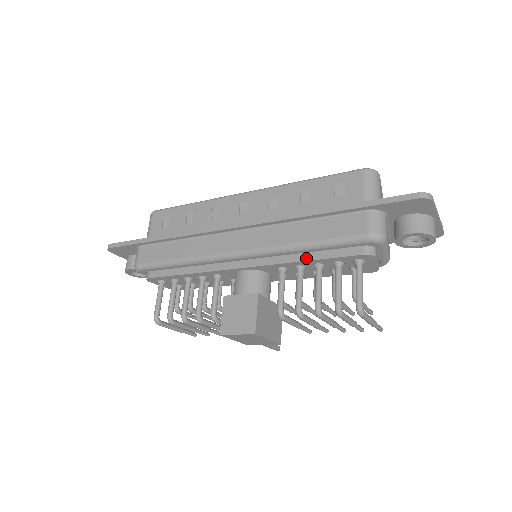
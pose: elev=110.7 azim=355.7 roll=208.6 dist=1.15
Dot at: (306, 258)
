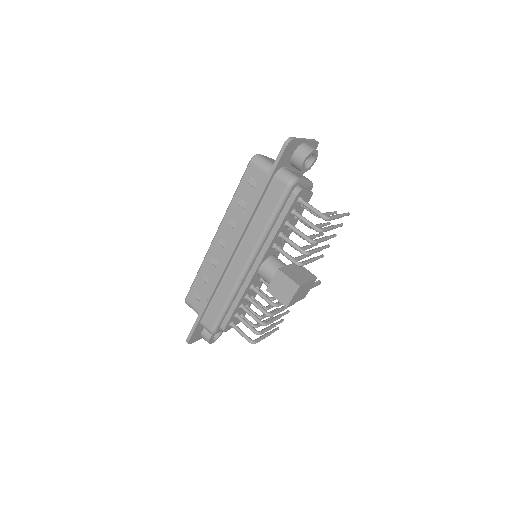
Dot at: (277, 228)
